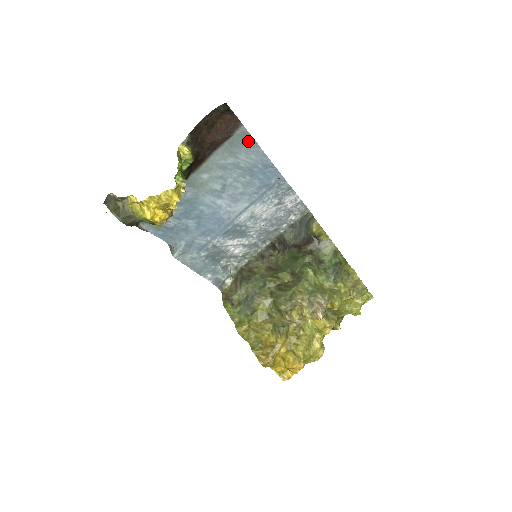
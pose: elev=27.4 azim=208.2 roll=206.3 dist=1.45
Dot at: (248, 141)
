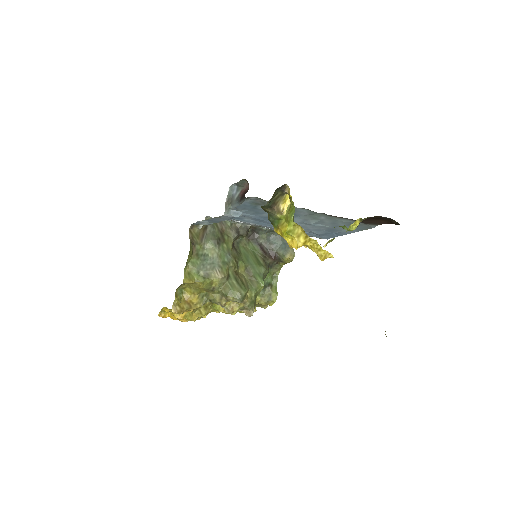
Dot at: (362, 228)
